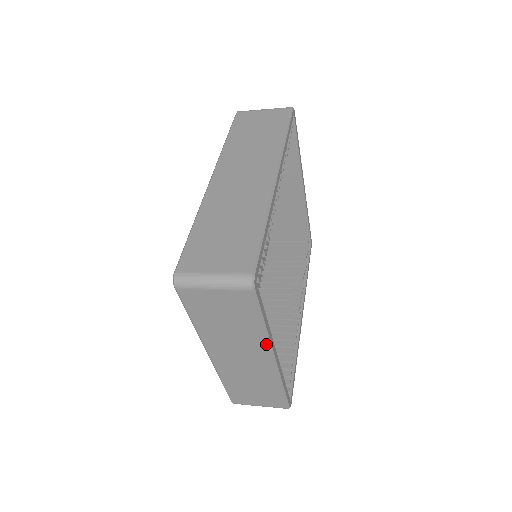
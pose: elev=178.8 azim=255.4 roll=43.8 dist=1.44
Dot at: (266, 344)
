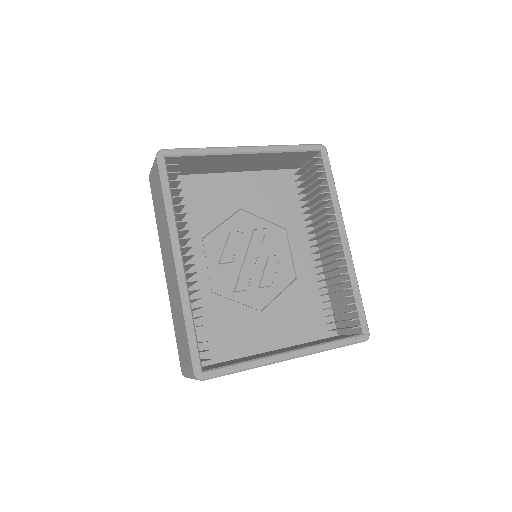
Dot at: occluded
